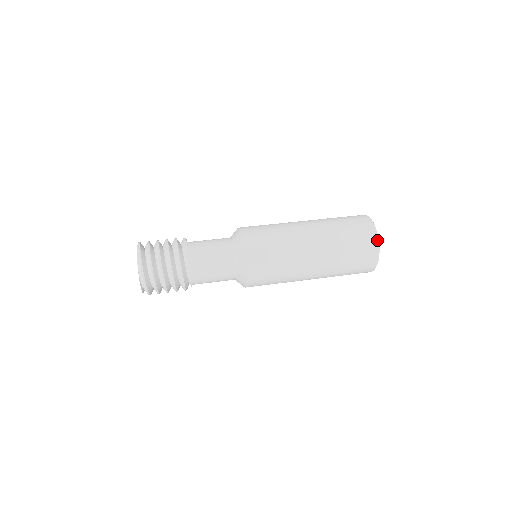
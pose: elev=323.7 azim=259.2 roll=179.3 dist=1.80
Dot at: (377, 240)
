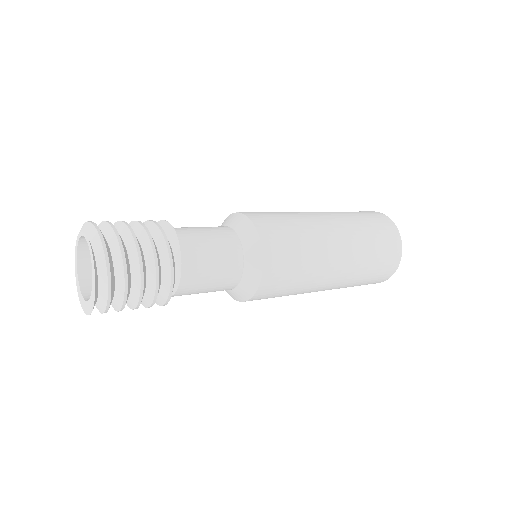
Dot at: (371, 211)
